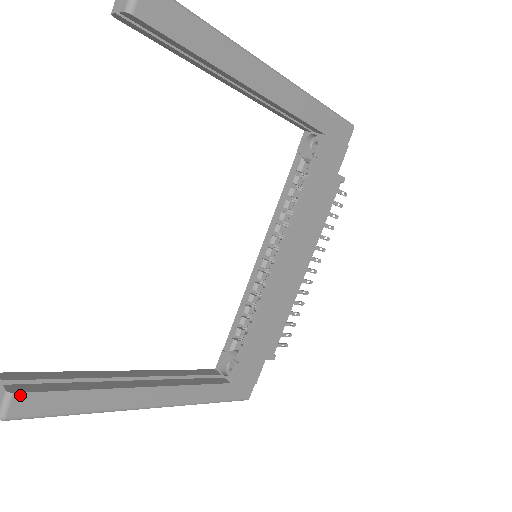
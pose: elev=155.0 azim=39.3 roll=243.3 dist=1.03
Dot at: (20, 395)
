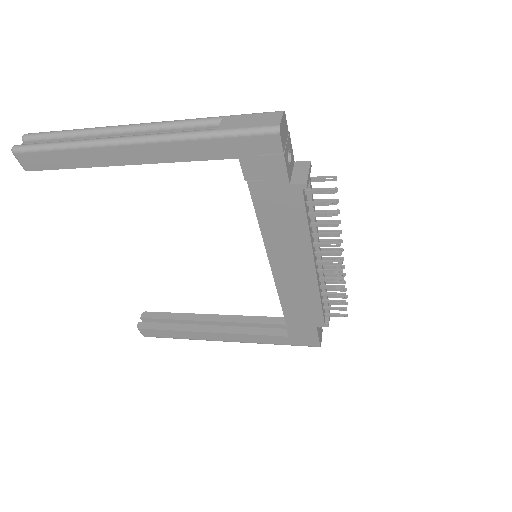
Dot at: (142, 329)
